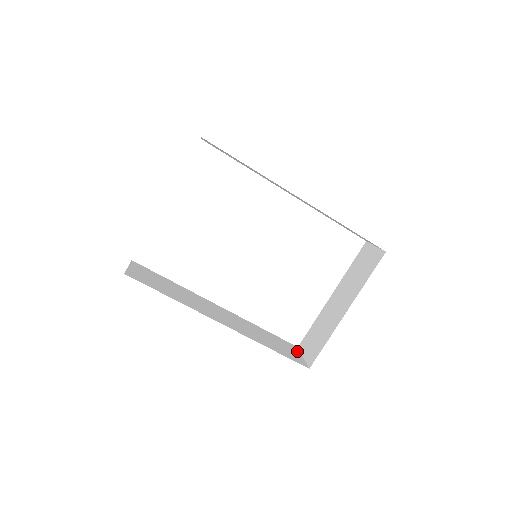
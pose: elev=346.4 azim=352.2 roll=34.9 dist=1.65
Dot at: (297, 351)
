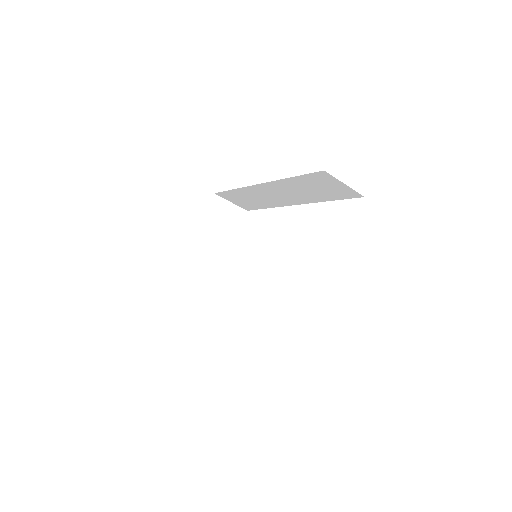
Dot at: occluded
